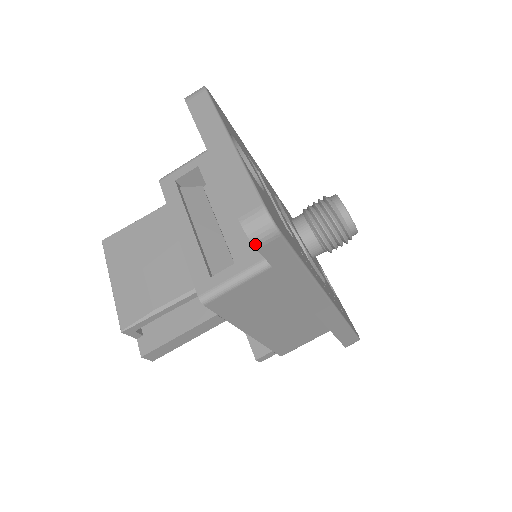
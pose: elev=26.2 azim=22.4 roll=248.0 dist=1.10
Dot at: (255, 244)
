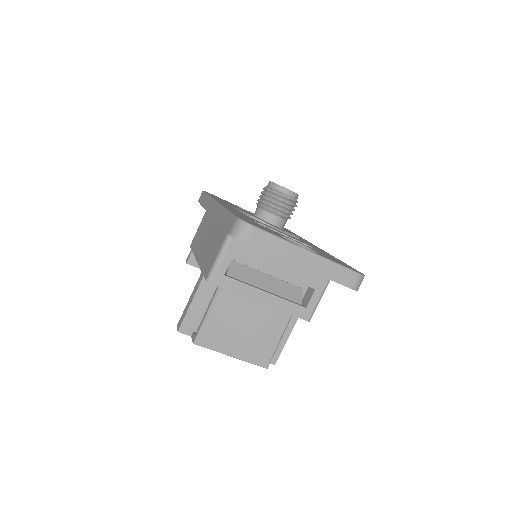
Dot at: occluded
